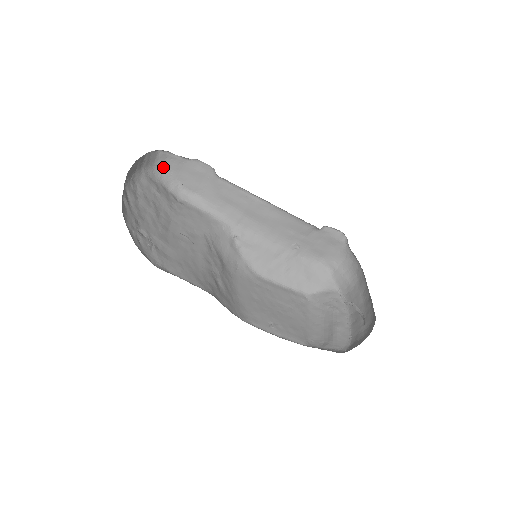
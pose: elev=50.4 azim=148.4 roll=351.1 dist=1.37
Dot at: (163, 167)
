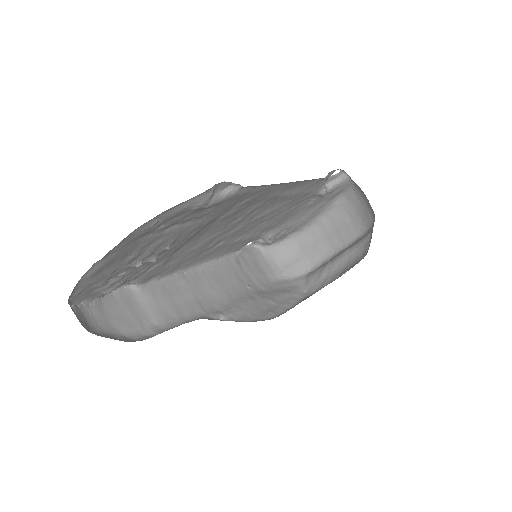
Dot at: (92, 329)
